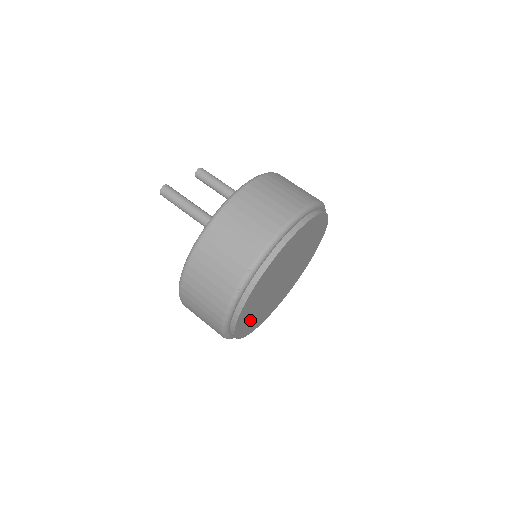
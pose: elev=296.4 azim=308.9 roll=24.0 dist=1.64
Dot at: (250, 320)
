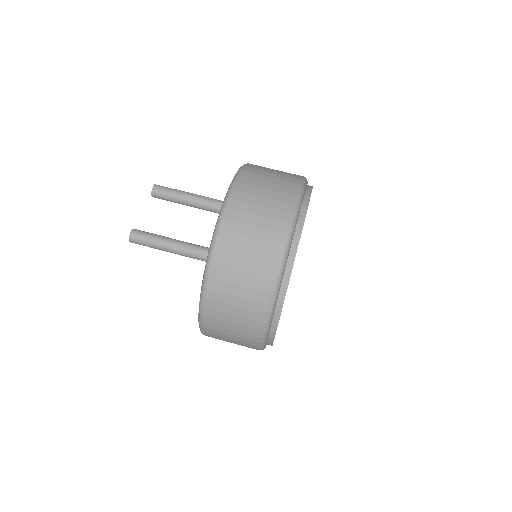
Dot at: occluded
